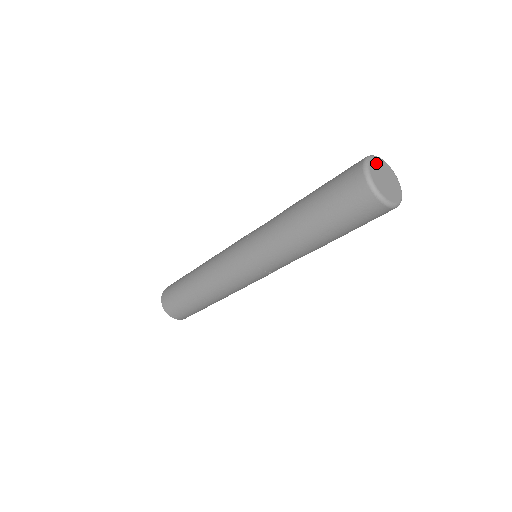
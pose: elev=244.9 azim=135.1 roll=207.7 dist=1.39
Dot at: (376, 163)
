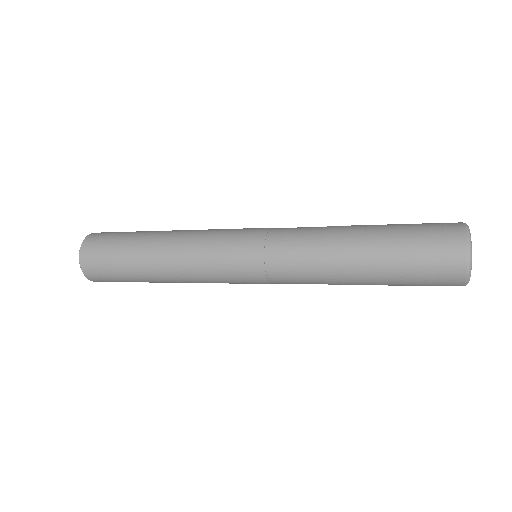
Dot at: occluded
